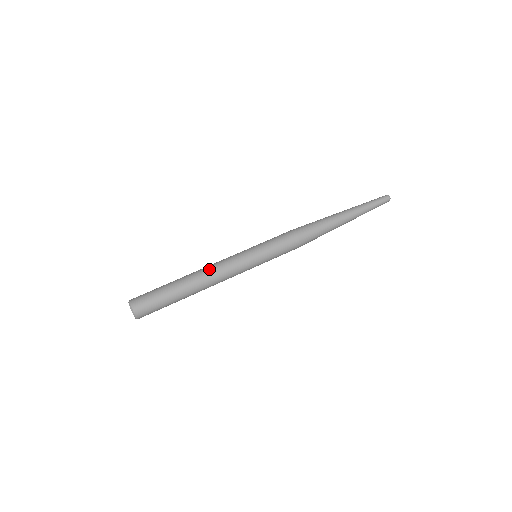
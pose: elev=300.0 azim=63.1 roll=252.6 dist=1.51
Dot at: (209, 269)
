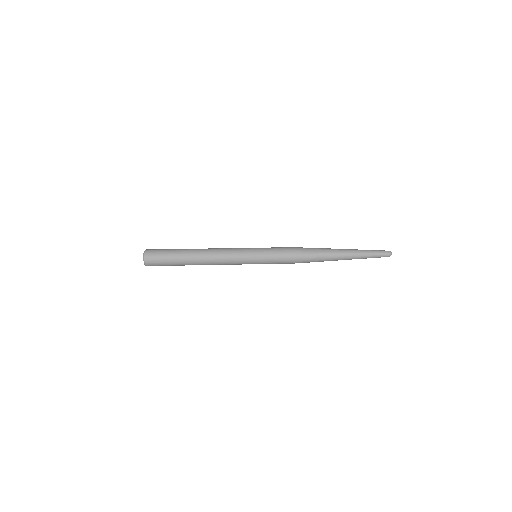
Dot at: (214, 249)
